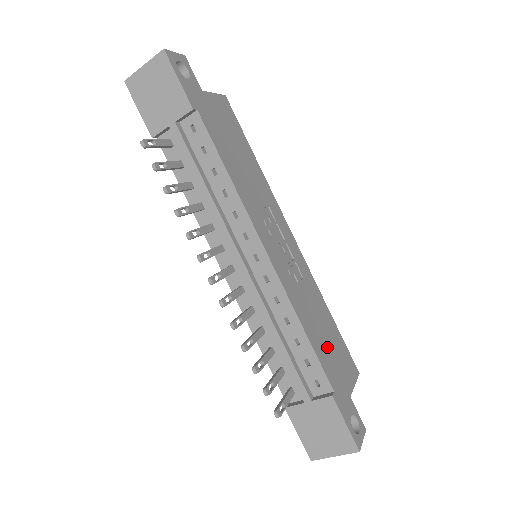
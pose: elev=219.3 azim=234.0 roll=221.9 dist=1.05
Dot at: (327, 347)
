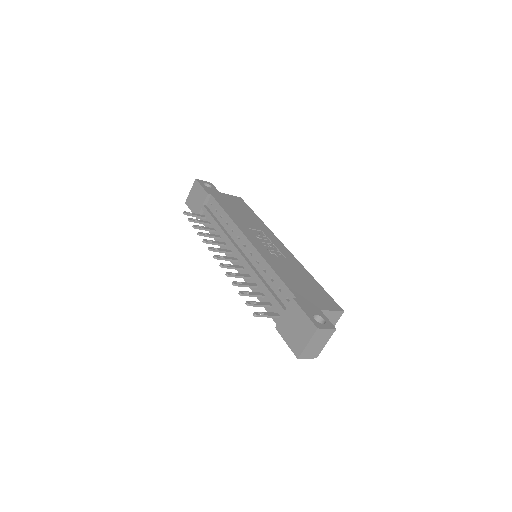
Dot at: (300, 285)
